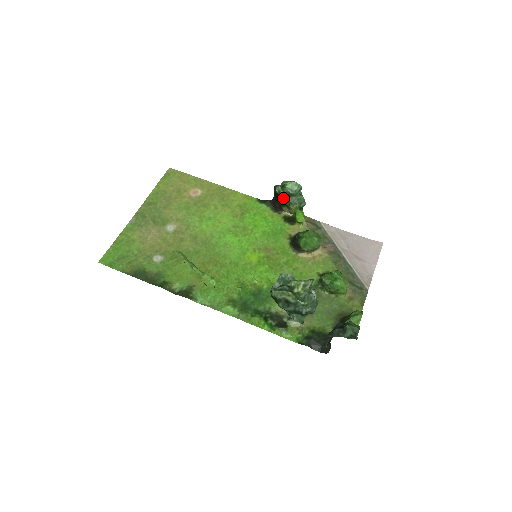
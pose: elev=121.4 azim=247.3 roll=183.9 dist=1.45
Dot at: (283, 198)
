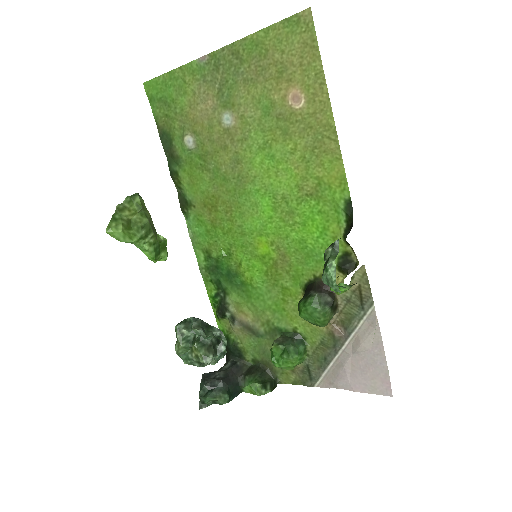
Dot at: occluded
